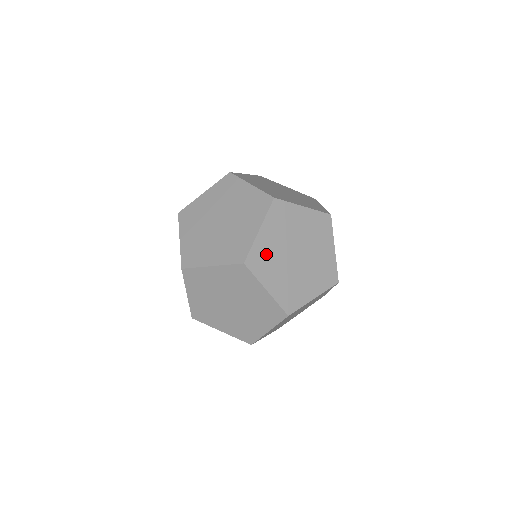
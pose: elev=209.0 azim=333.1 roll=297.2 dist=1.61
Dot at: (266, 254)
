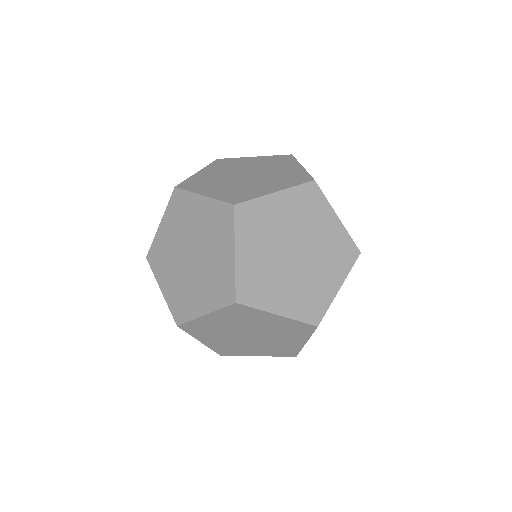
Dot at: occluded
